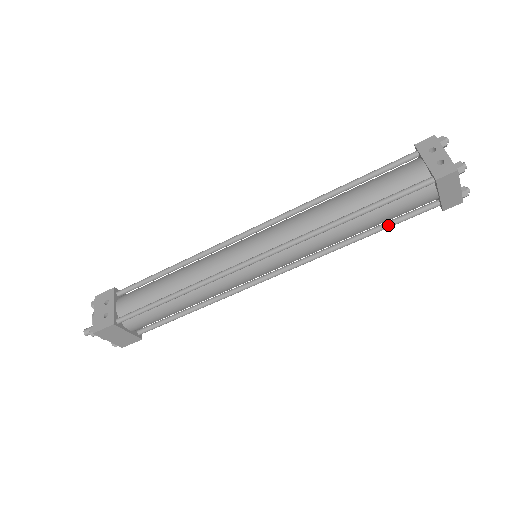
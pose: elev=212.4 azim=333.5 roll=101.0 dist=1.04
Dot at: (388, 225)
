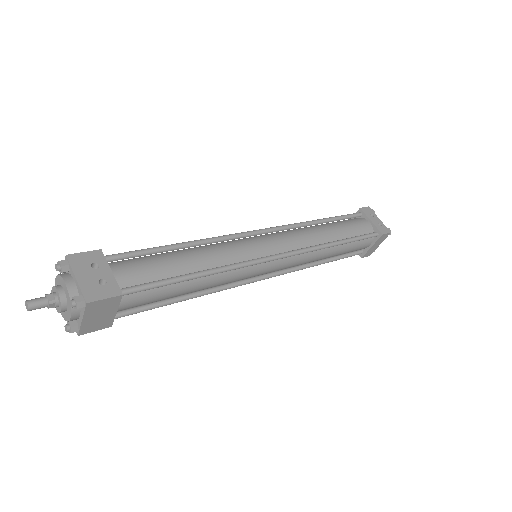
Dot at: (339, 258)
